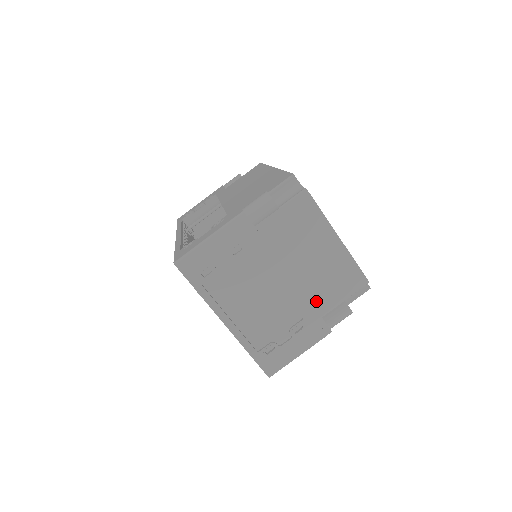
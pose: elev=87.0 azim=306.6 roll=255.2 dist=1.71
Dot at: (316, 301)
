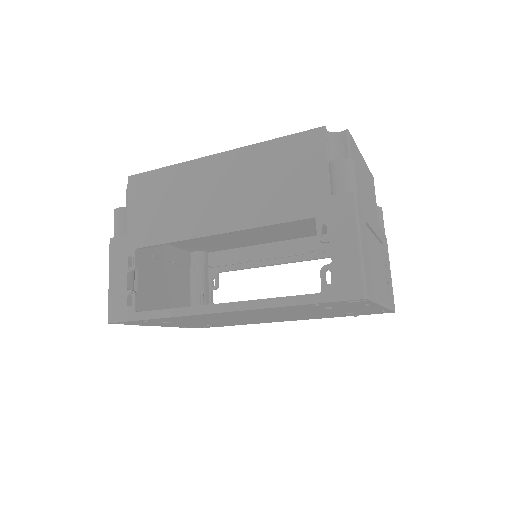
Dot at: occluded
